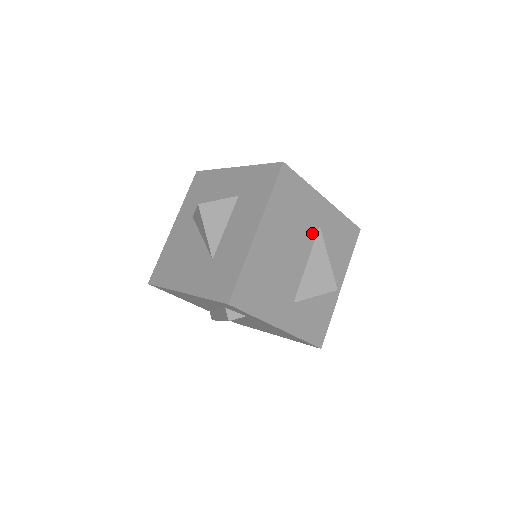
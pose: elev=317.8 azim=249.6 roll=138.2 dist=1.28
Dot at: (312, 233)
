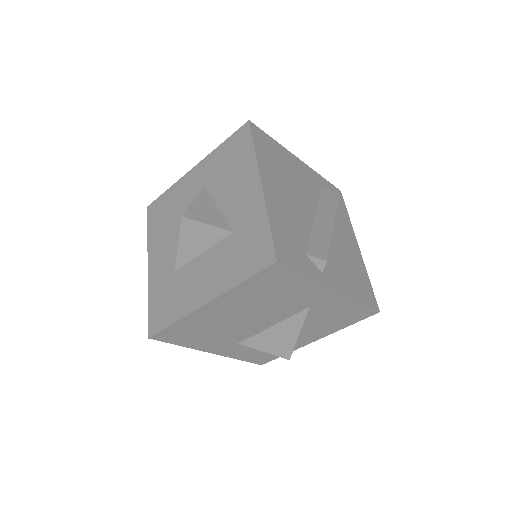
Dot at: (294, 310)
